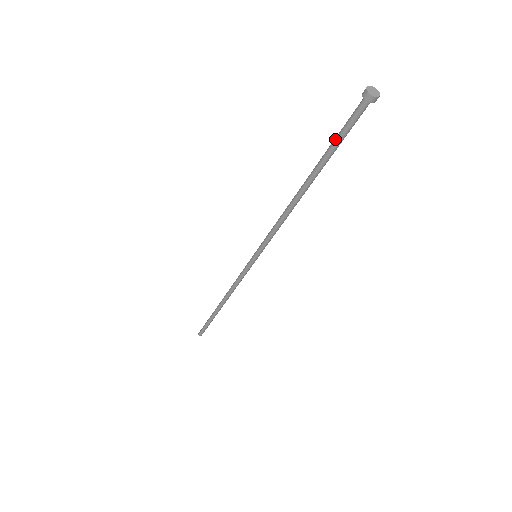
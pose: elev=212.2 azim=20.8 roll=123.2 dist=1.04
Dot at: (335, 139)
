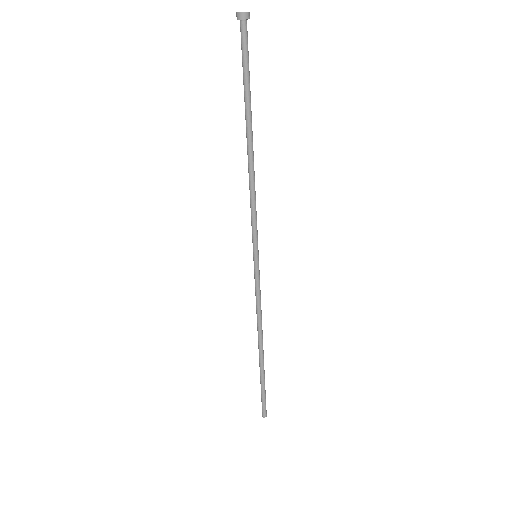
Dot at: (244, 74)
